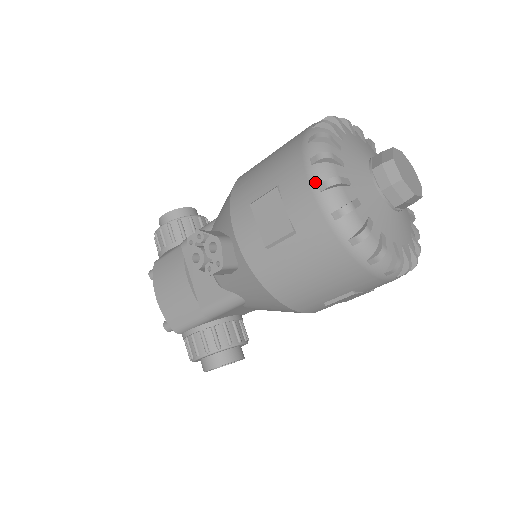
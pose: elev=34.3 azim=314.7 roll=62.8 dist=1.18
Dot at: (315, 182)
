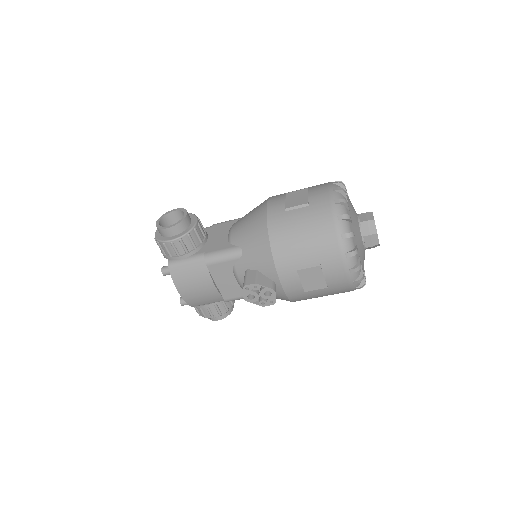
Dot at: (348, 268)
